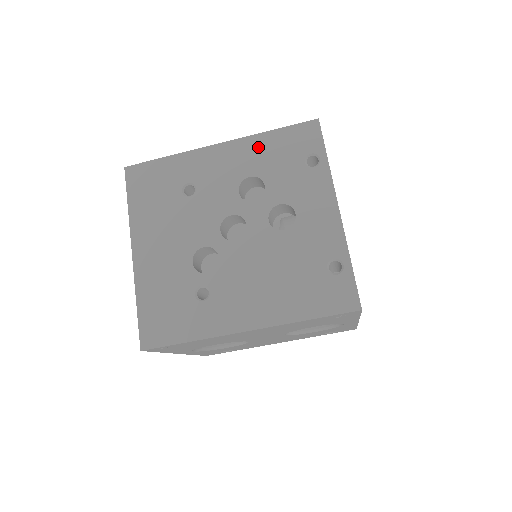
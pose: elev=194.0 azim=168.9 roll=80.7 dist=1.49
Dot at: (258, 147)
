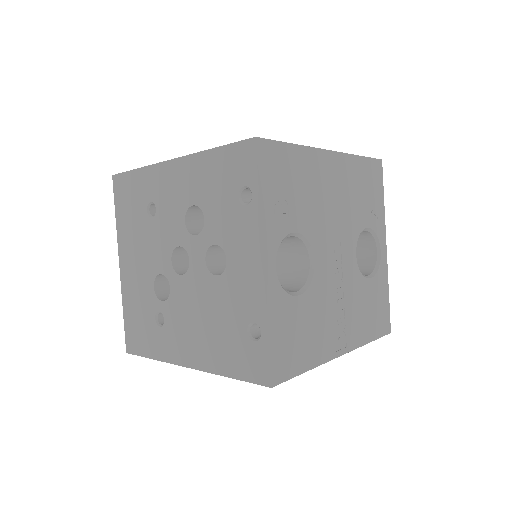
Dot at: (201, 169)
